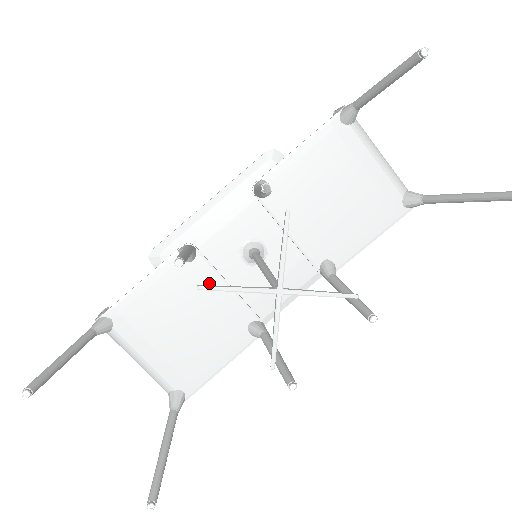
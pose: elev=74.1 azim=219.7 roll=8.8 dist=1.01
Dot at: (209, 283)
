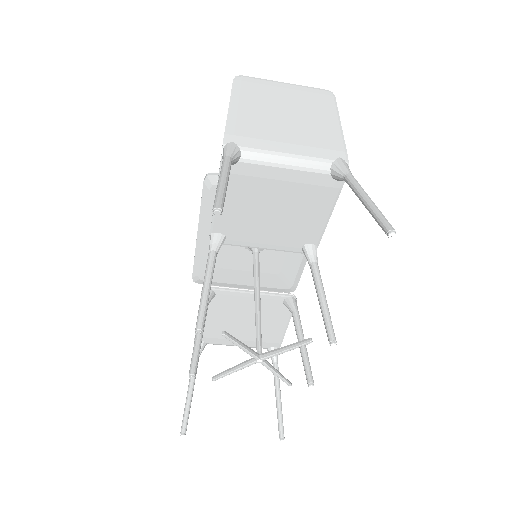
Dot at: (237, 299)
